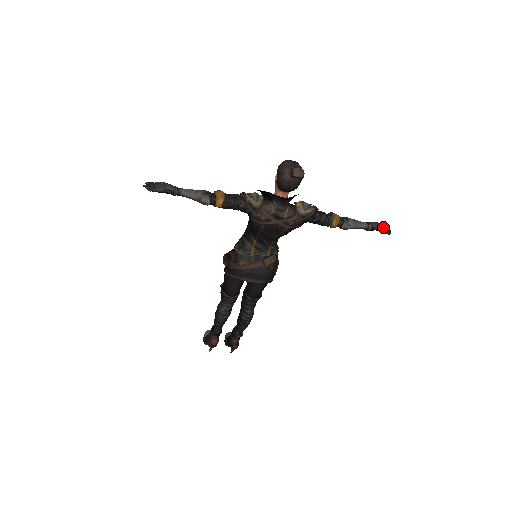
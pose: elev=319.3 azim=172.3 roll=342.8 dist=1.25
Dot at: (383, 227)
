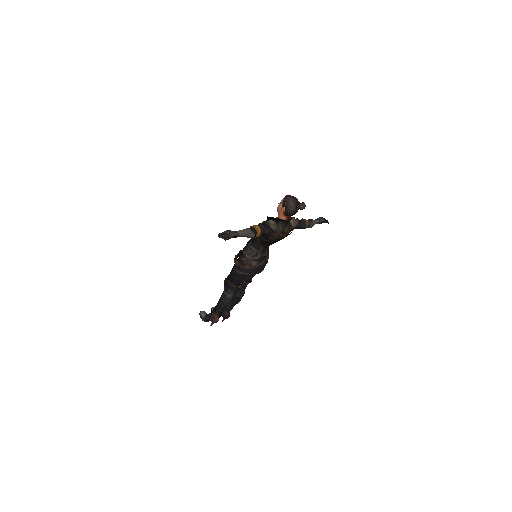
Dot at: (325, 220)
